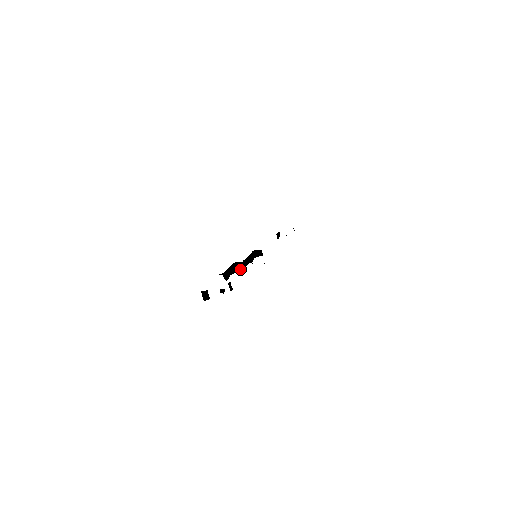
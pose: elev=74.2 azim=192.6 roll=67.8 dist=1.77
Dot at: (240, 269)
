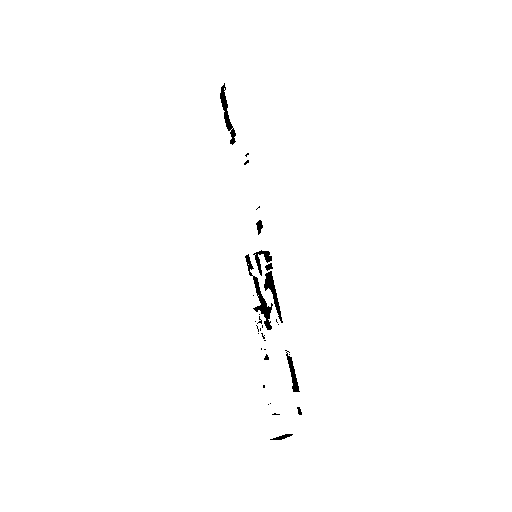
Dot at: occluded
